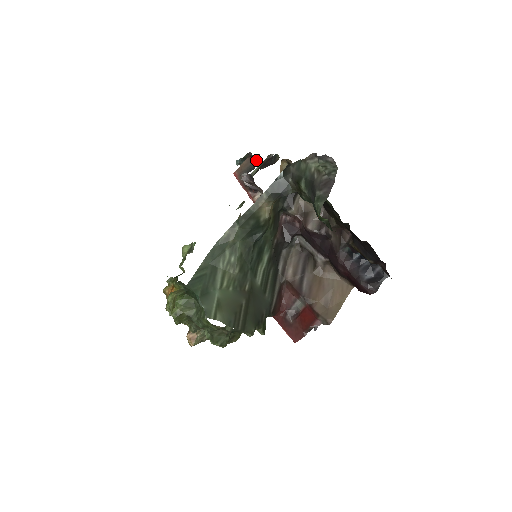
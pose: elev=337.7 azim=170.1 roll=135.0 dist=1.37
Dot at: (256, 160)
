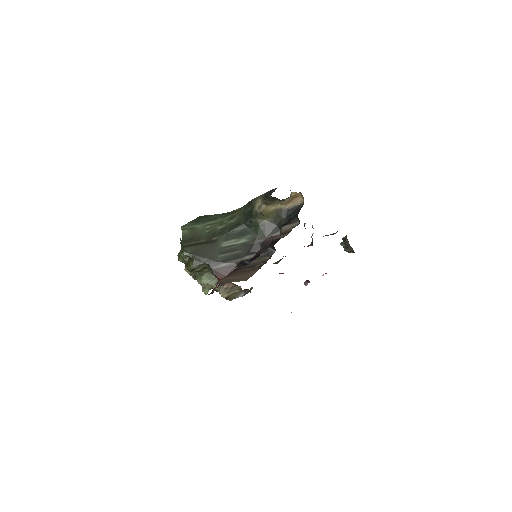
Dot at: occluded
